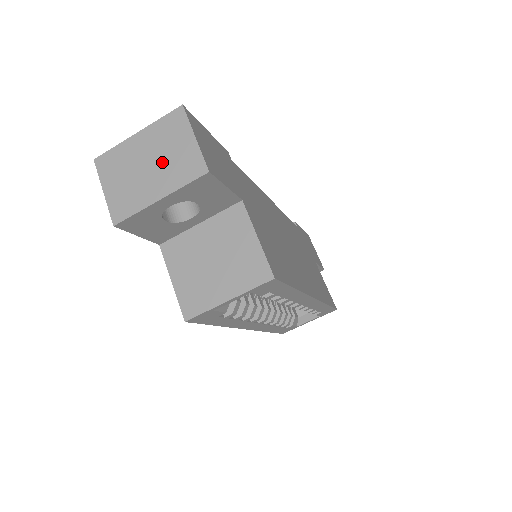
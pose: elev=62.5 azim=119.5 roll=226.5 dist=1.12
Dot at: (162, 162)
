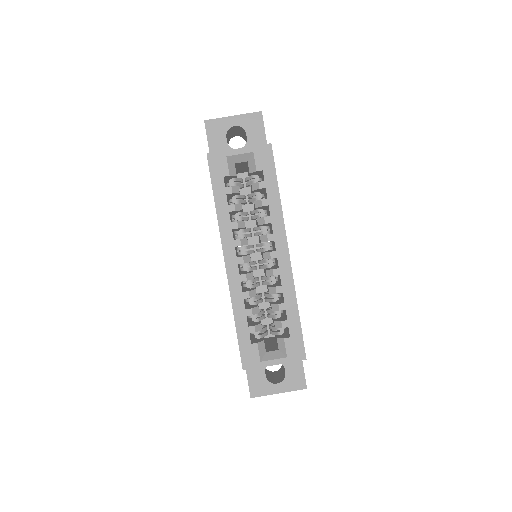
Dot at: occluded
